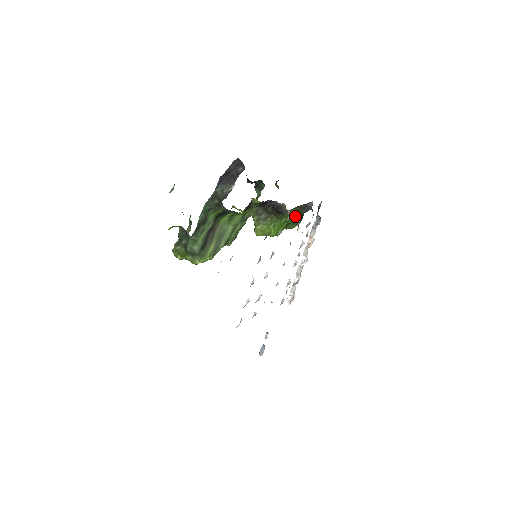
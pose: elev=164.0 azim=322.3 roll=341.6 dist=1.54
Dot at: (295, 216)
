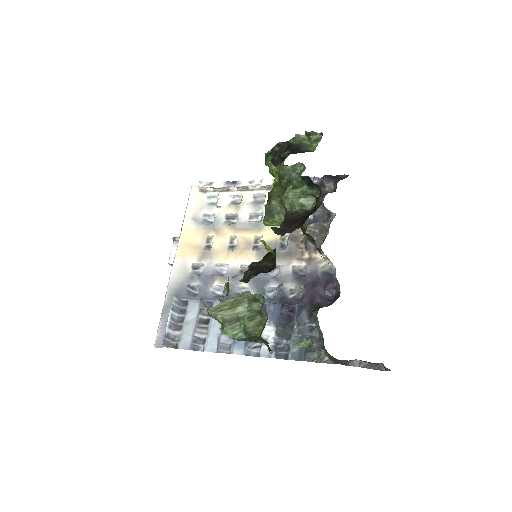
Dot at: occluded
